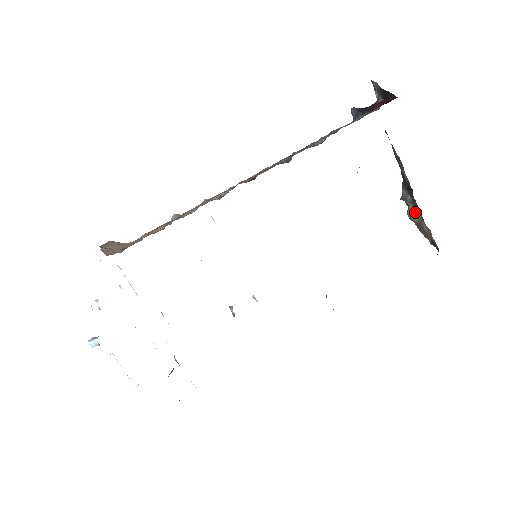
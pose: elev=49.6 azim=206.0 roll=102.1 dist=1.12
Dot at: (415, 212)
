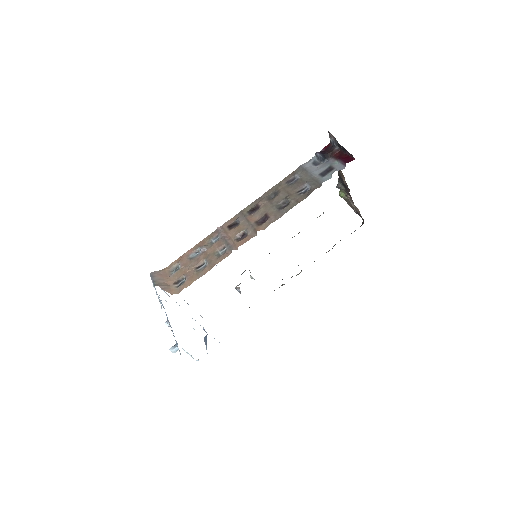
Dot at: (345, 194)
